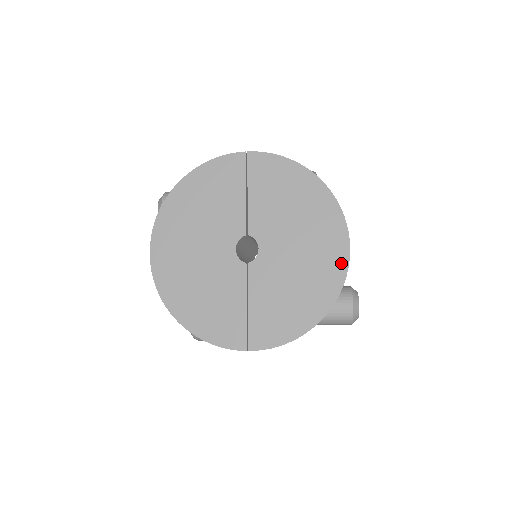
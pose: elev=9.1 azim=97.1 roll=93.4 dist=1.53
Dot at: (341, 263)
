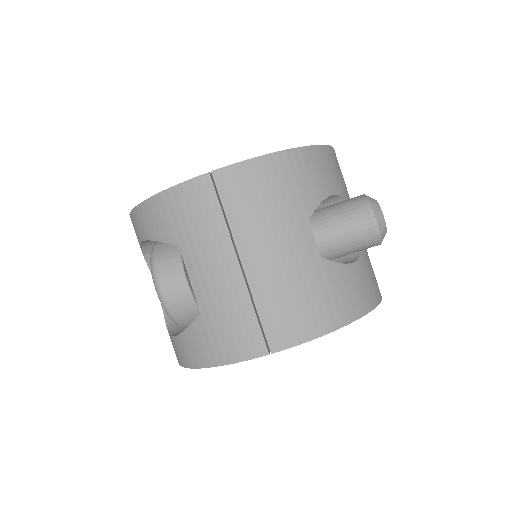
Dot at: occluded
